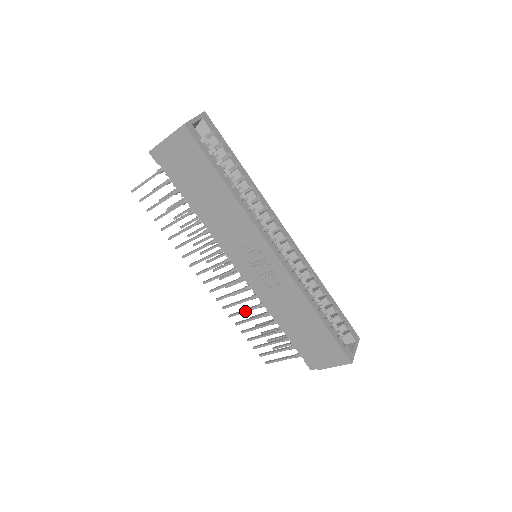
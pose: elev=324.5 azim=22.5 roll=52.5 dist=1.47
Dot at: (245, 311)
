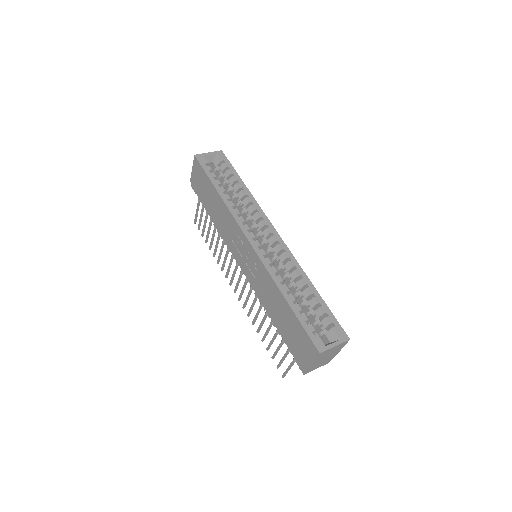
Dot at: (257, 314)
